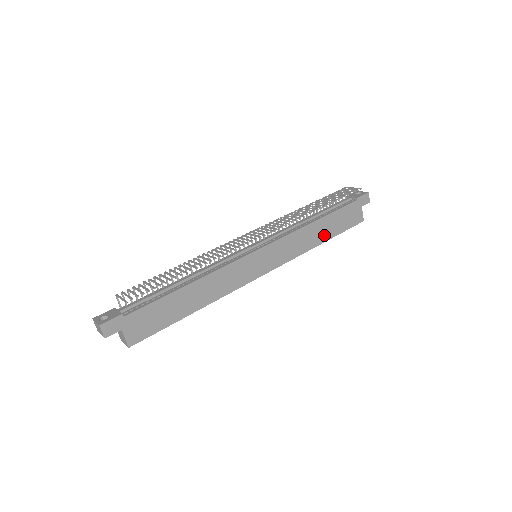
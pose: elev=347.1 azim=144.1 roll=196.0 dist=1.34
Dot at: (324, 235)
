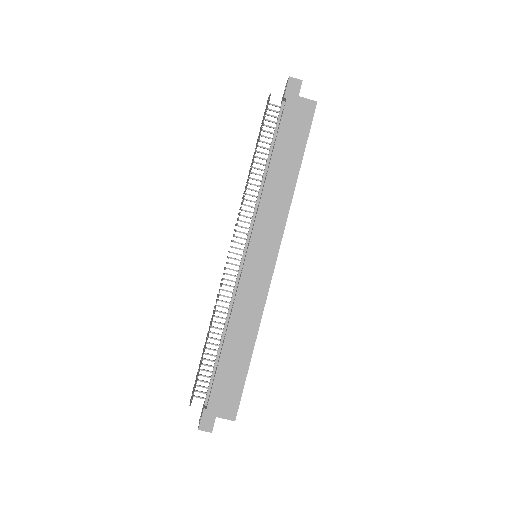
Dot at: (291, 167)
